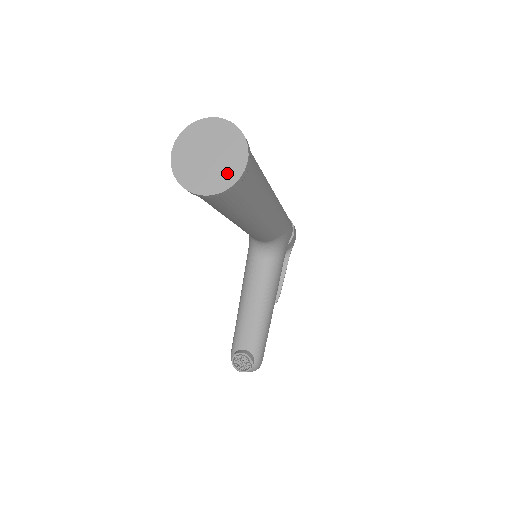
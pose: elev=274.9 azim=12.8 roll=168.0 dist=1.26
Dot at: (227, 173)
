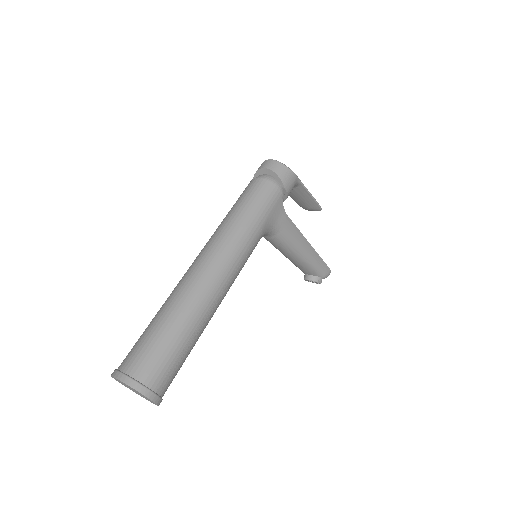
Dot at: occluded
